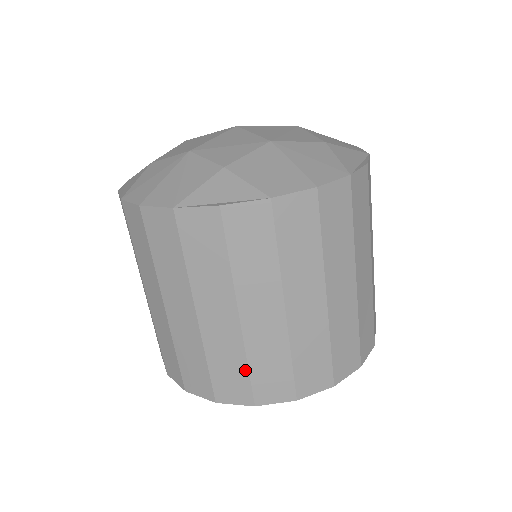
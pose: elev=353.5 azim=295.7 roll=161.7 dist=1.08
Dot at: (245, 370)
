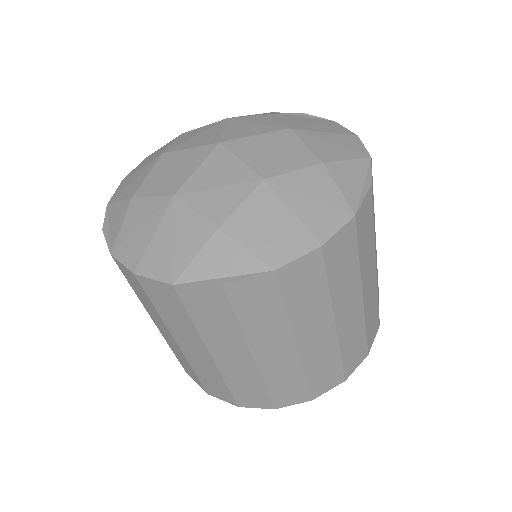
Dot at: (263, 389)
